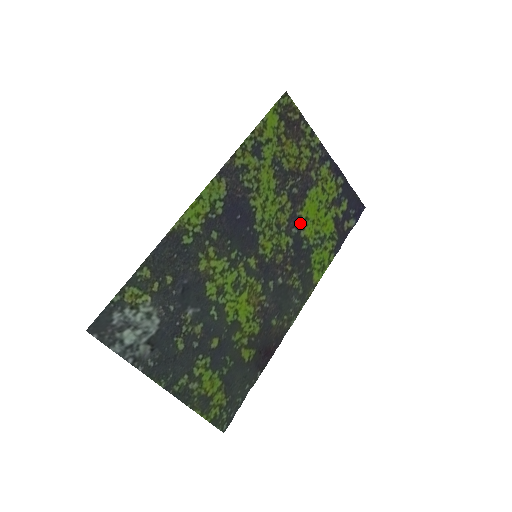
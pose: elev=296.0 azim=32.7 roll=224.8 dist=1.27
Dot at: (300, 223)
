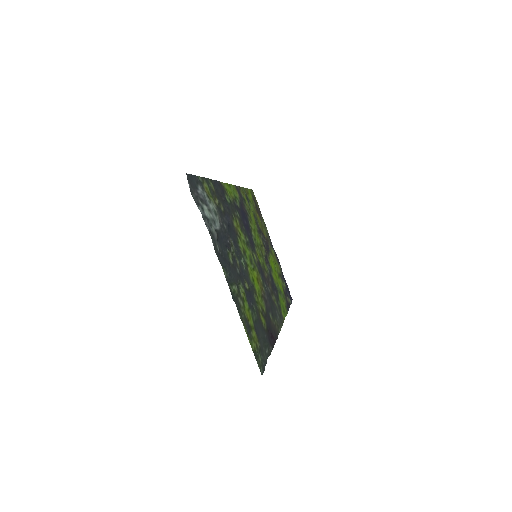
Dot at: (270, 266)
